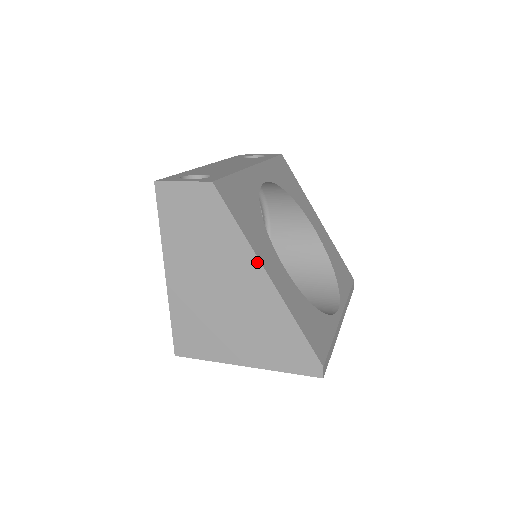
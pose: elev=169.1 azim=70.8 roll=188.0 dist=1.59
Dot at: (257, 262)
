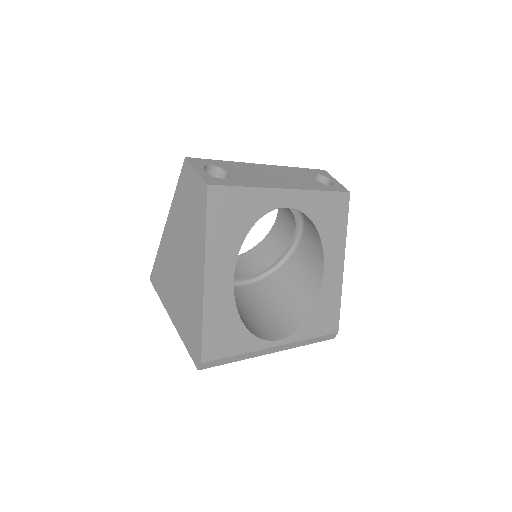
Dot at: (203, 261)
